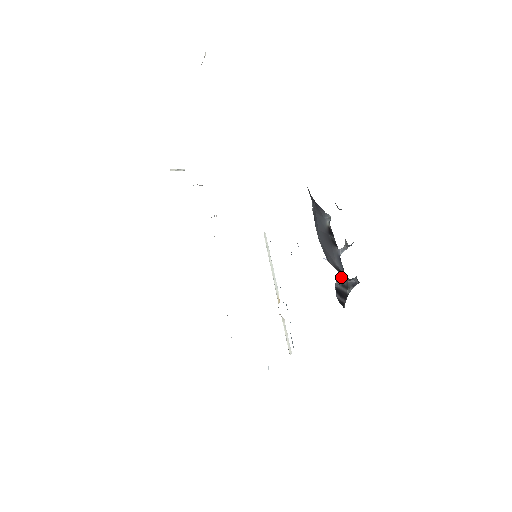
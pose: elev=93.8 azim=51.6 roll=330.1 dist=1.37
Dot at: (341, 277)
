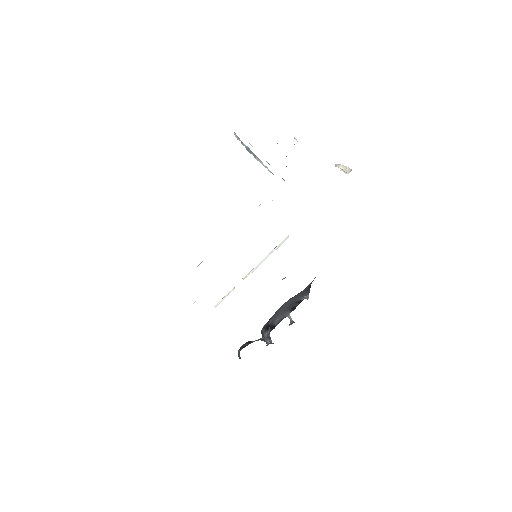
Dot at: occluded
